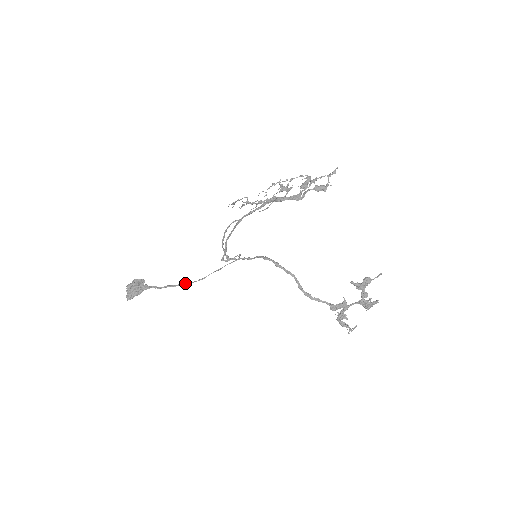
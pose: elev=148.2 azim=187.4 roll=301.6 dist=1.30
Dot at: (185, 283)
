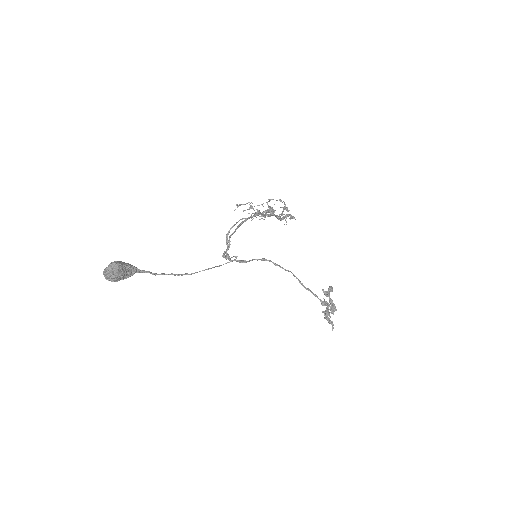
Dot at: (186, 273)
